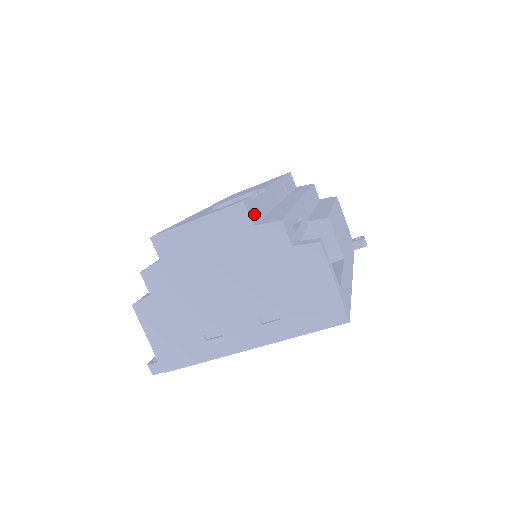
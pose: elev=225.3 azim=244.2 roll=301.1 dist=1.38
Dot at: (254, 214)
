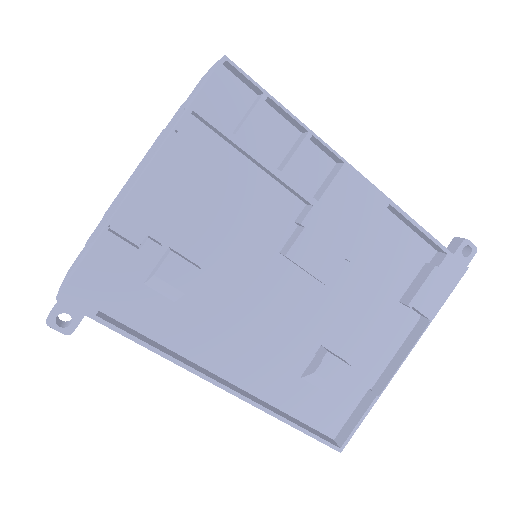
Dot at: occluded
